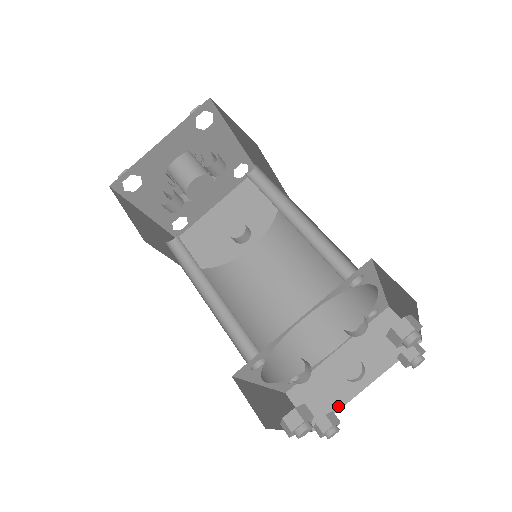
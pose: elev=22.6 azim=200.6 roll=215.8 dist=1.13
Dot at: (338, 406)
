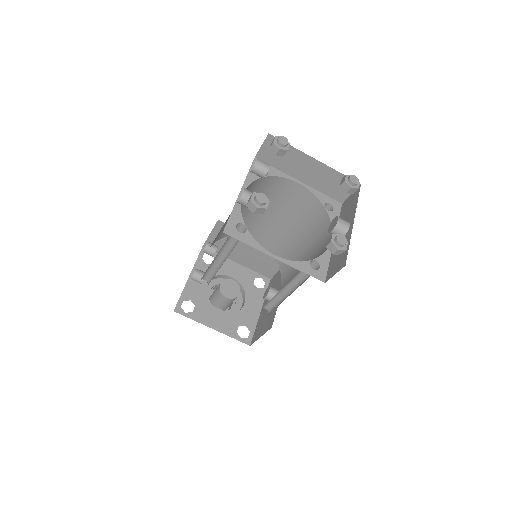
Dot at: (348, 244)
